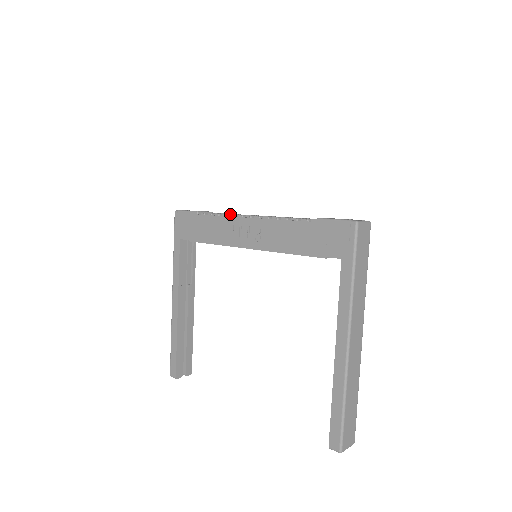
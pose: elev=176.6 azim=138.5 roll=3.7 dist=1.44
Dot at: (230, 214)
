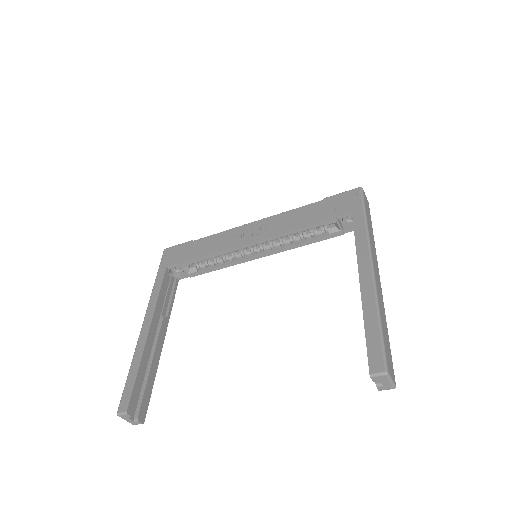
Dot at: occluded
